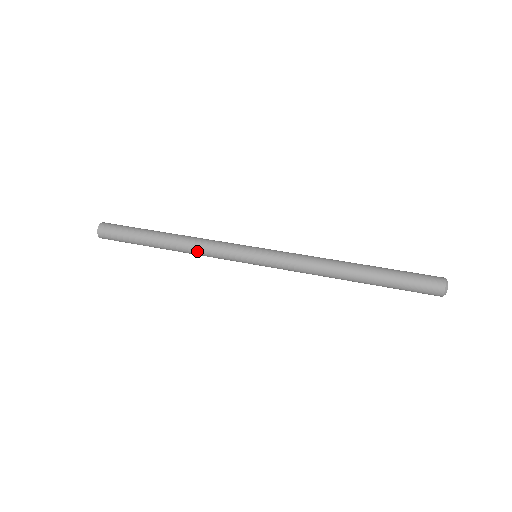
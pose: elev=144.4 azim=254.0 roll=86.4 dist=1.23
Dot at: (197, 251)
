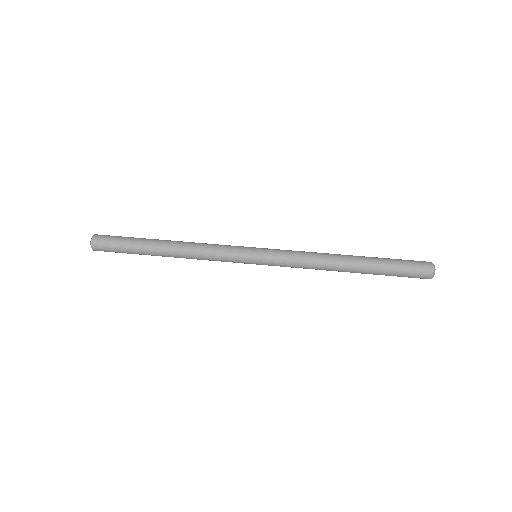
Dot at: (198, 250)
